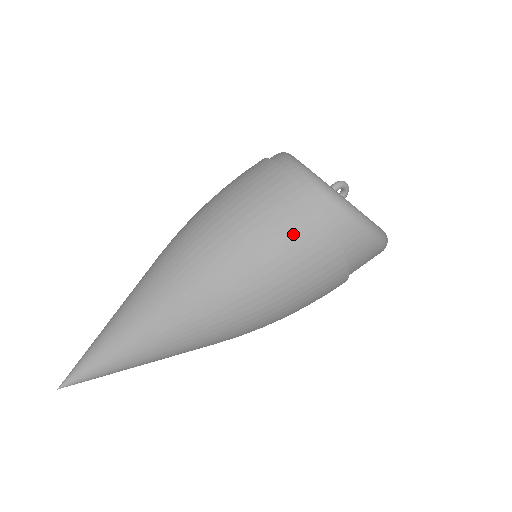
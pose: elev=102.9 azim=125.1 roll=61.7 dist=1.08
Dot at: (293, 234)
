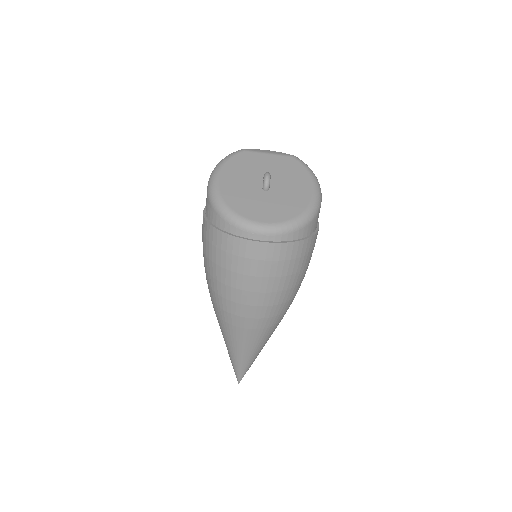
Dot at: (298, 263)
